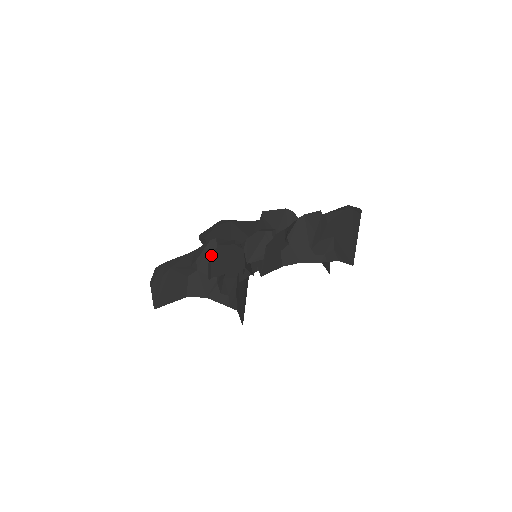
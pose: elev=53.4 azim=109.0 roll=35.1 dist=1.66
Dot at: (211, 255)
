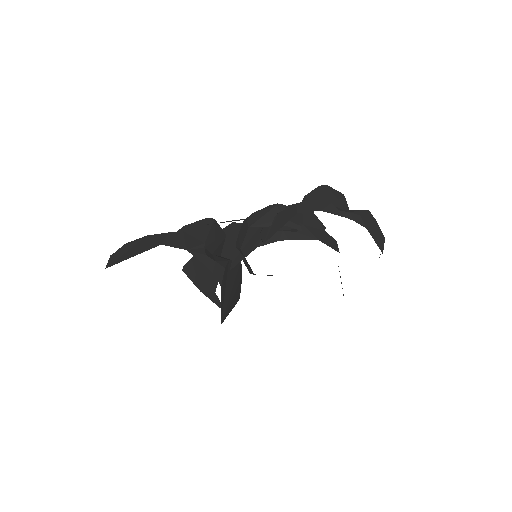
Dot at: (204, 225)
